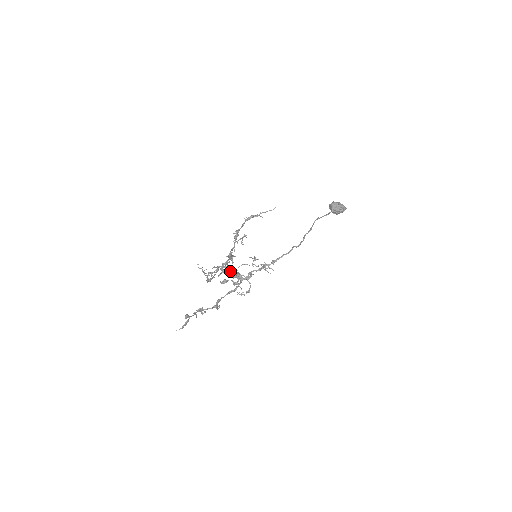
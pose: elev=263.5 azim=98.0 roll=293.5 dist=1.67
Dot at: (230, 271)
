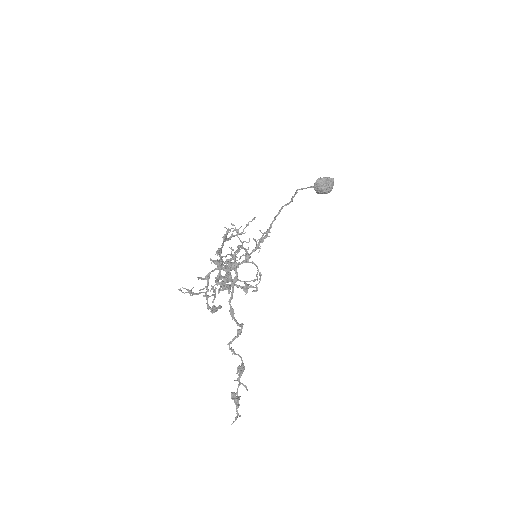
Dot at: occluded
